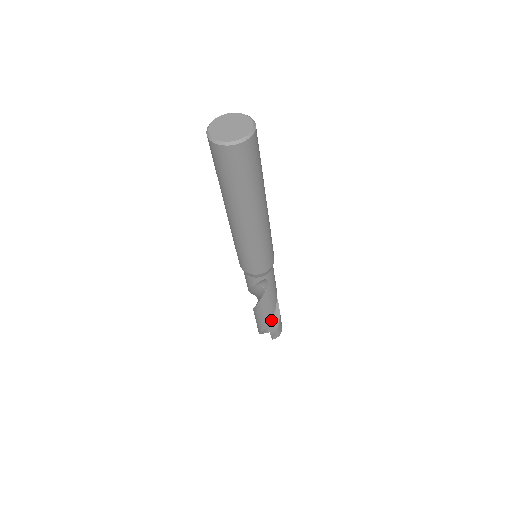
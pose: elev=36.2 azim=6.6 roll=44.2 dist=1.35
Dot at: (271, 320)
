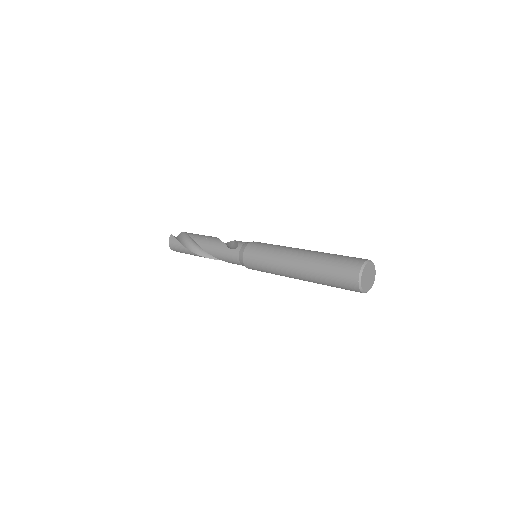
Dot at: occluded
